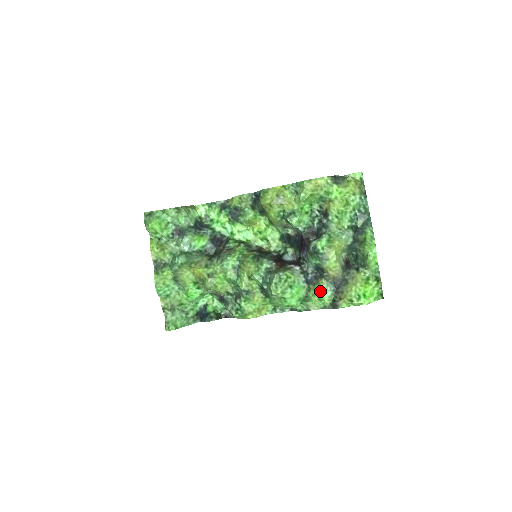
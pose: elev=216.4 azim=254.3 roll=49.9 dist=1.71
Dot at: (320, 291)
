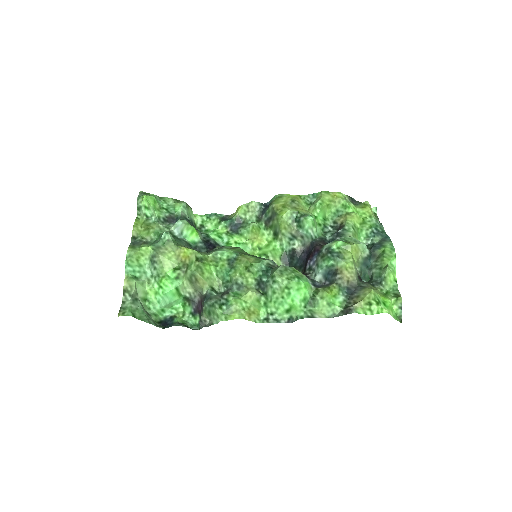
Dot at: (331, 294)
